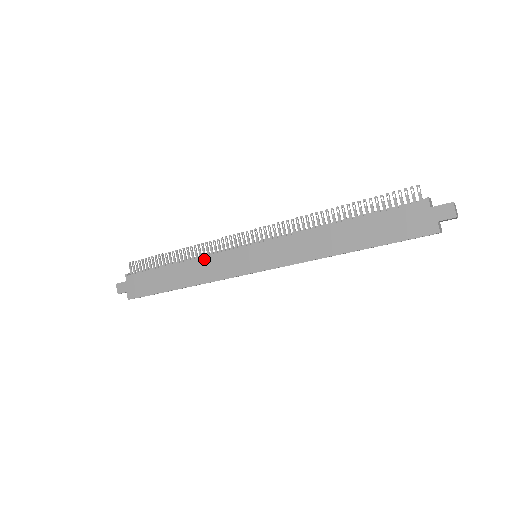
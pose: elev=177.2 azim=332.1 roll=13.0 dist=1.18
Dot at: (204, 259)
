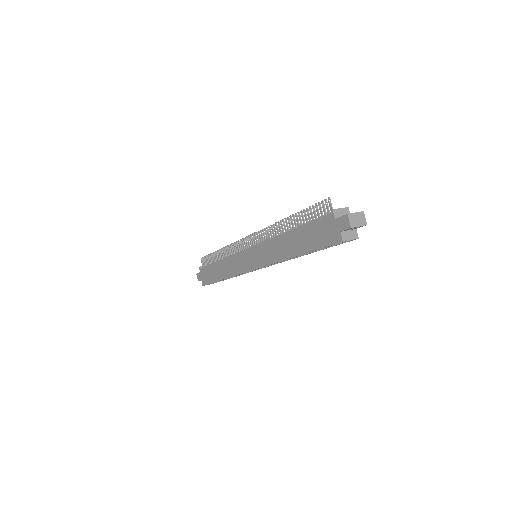
Dot at: (229, 258)
